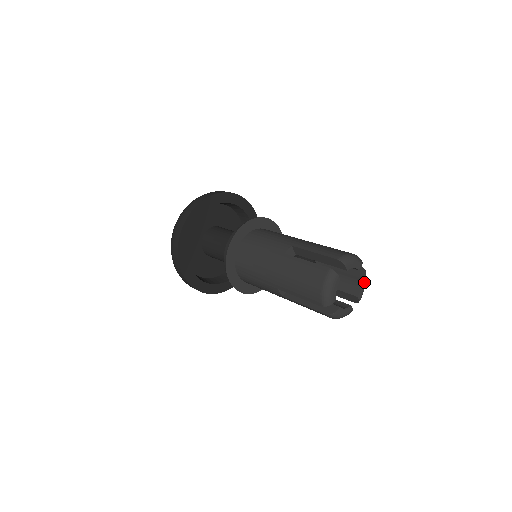
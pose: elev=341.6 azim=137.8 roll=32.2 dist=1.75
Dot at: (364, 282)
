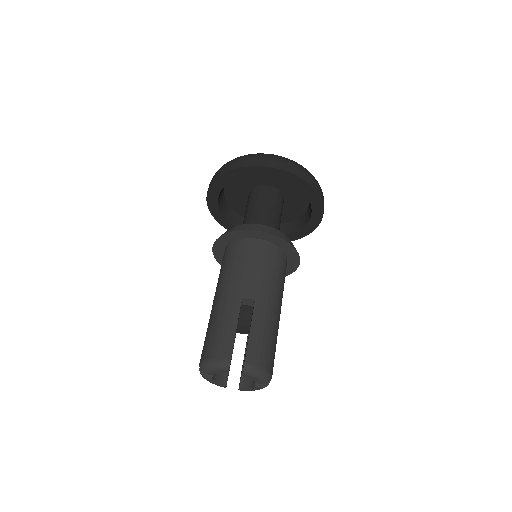
Dot at: (251, 376)
